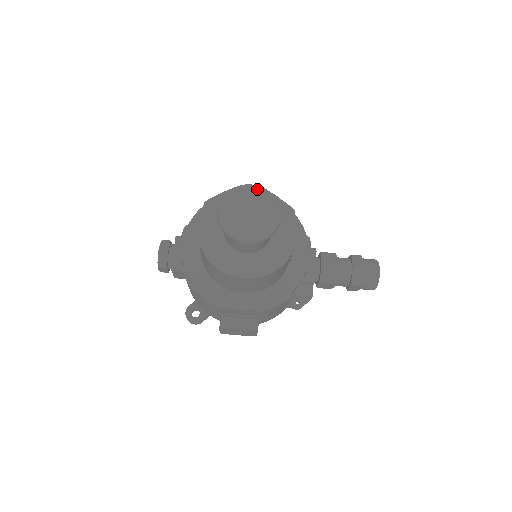
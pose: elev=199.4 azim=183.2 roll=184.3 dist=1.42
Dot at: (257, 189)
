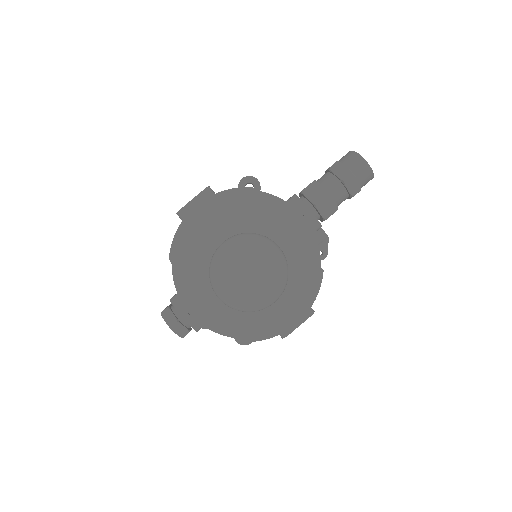
Dot at: (234, 245)
